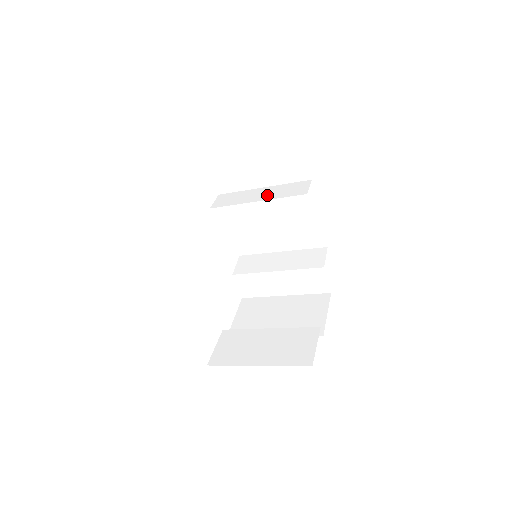
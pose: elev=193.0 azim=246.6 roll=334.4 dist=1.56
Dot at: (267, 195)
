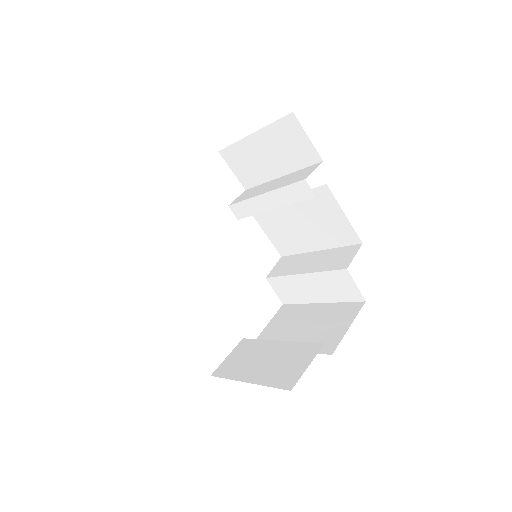
Dot at: (275, 185)
